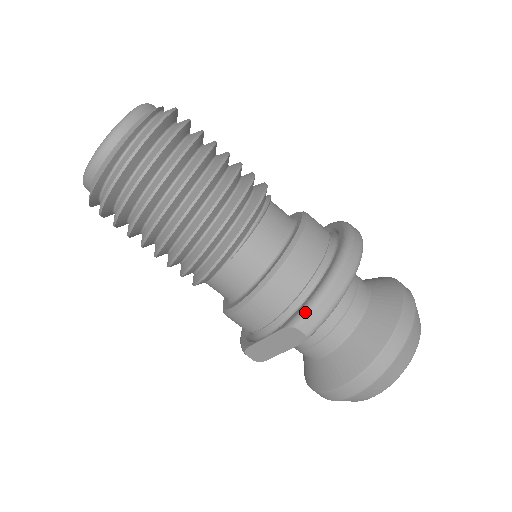
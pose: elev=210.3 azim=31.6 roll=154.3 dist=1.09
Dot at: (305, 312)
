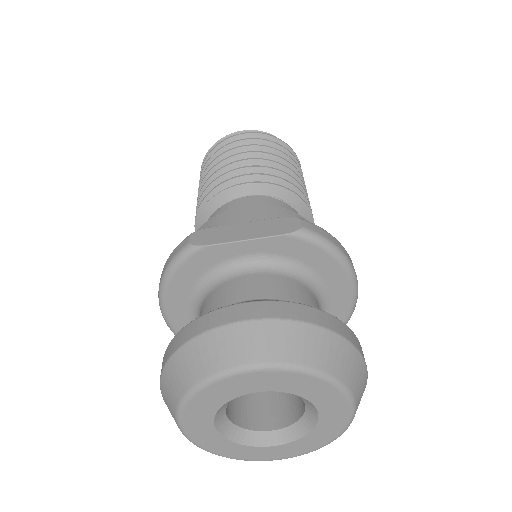
Dot at: occluded
